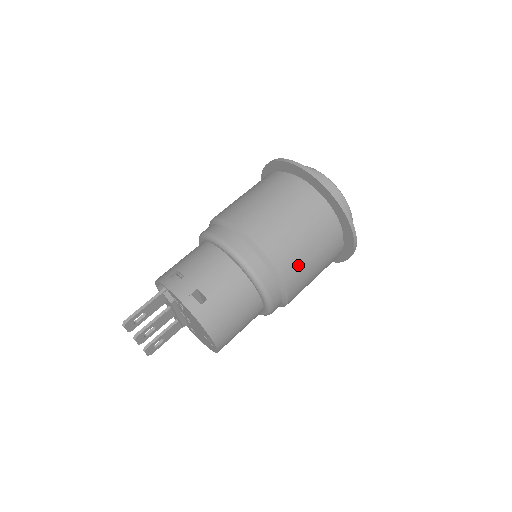
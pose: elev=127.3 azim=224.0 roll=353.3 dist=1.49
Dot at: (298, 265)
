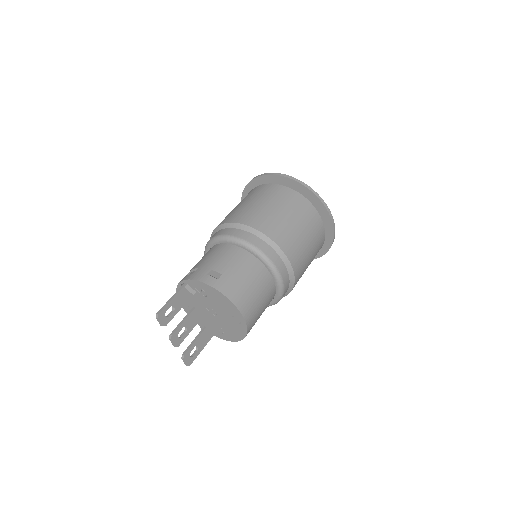
Dot at: (289, 236)
